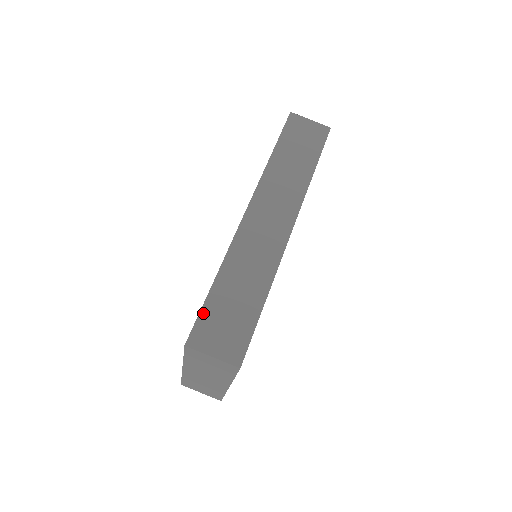
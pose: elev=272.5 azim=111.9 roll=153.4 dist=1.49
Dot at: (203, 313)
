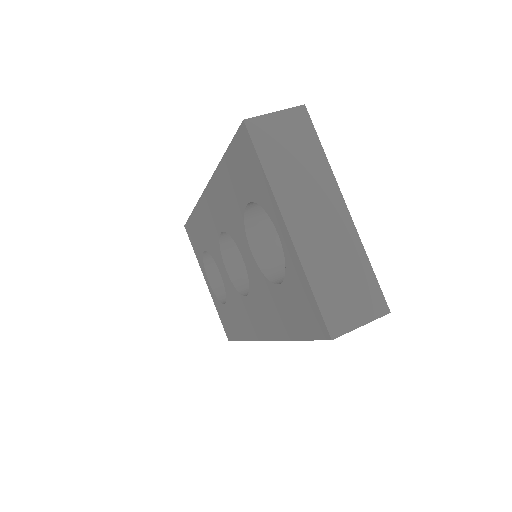
Dot at: occluded
